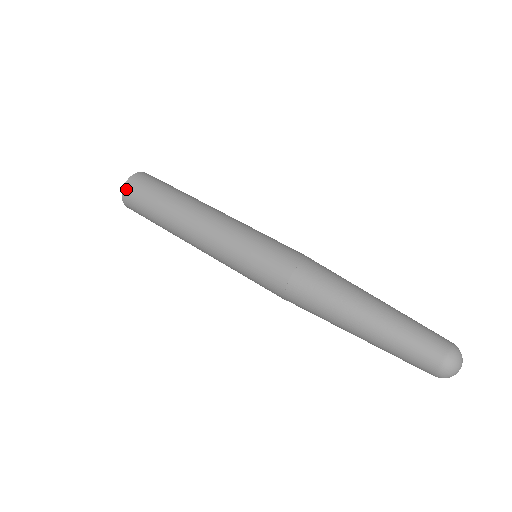
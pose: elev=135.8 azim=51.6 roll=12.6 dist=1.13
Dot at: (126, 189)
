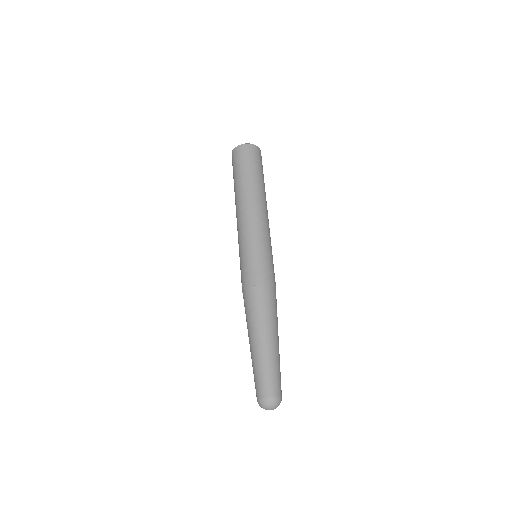
Dot at: (245, 146)
